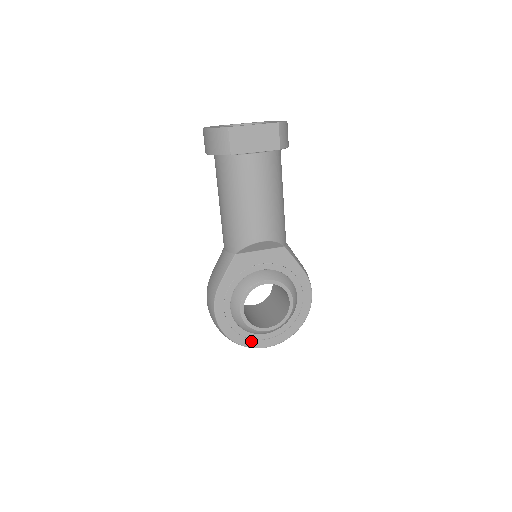
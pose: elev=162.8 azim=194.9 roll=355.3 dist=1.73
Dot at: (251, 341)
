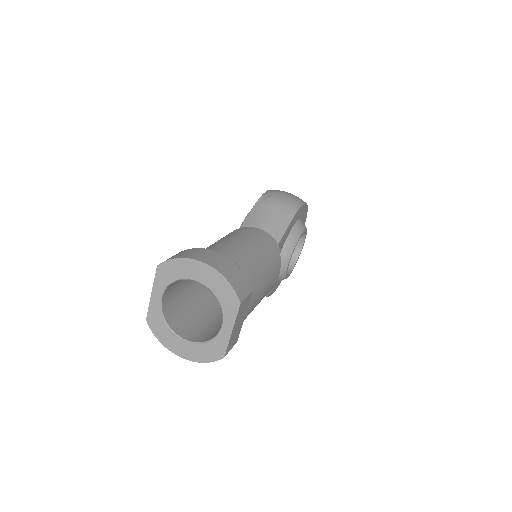
Dot at: occluded
